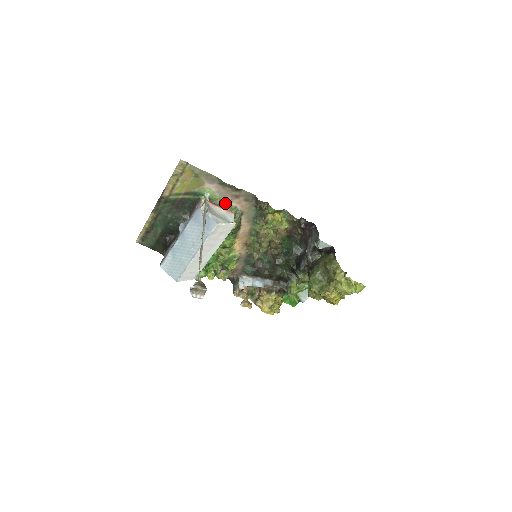
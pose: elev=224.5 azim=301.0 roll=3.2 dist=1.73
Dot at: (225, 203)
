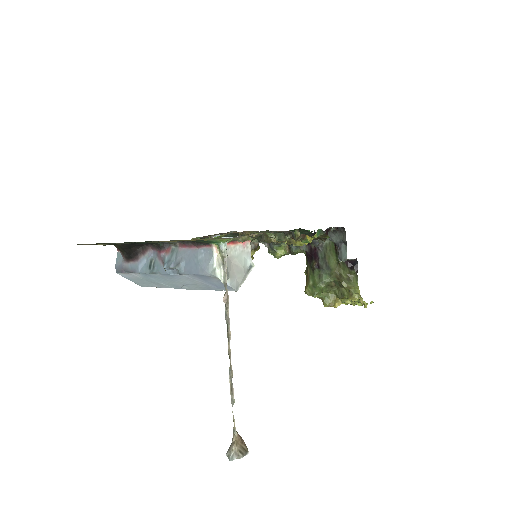
Dot at: (244, 239)
